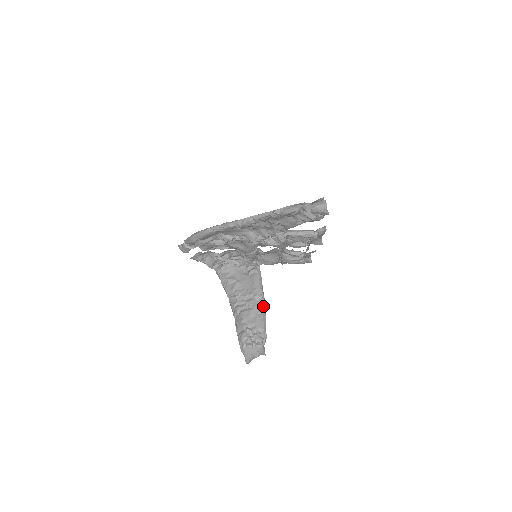
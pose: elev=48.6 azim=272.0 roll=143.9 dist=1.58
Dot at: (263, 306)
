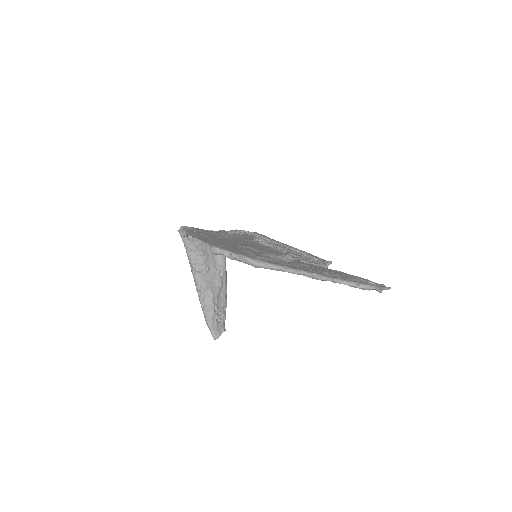
Dot at: (226, 284)
